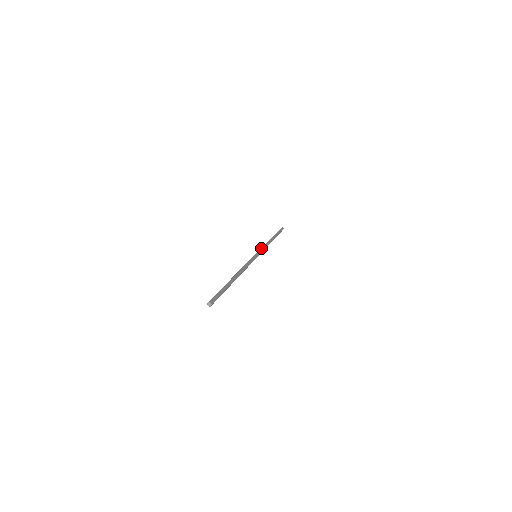
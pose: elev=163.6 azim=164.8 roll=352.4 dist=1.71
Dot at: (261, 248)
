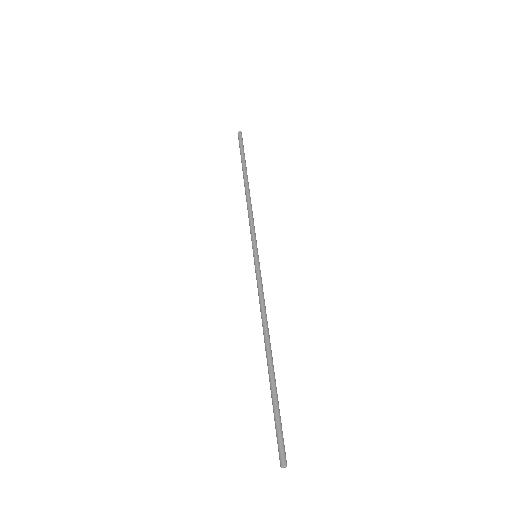
Dot at: occluded
